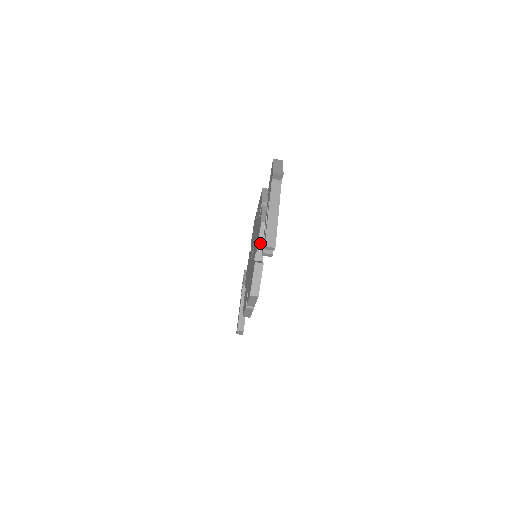
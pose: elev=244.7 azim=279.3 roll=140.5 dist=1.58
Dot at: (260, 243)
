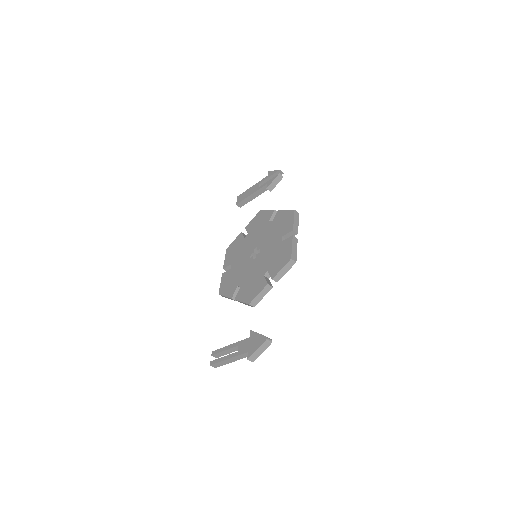
Dot at: (241, 302)
